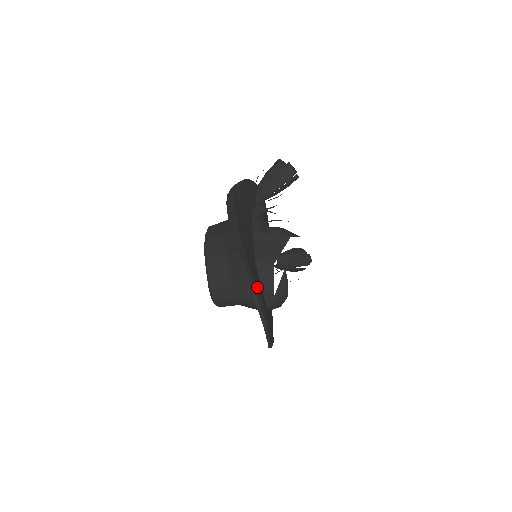
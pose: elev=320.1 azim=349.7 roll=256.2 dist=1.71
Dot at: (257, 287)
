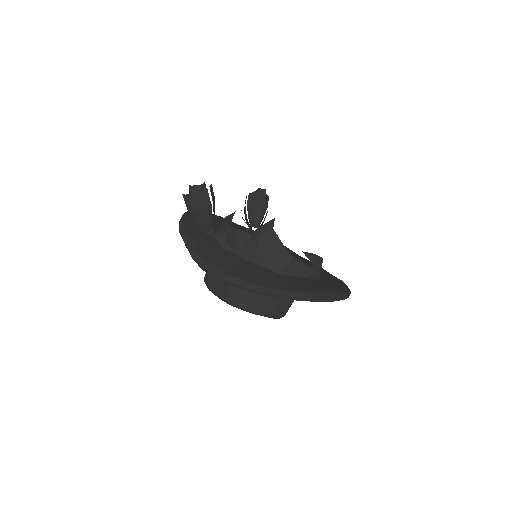
Dot at: (317, 293)
